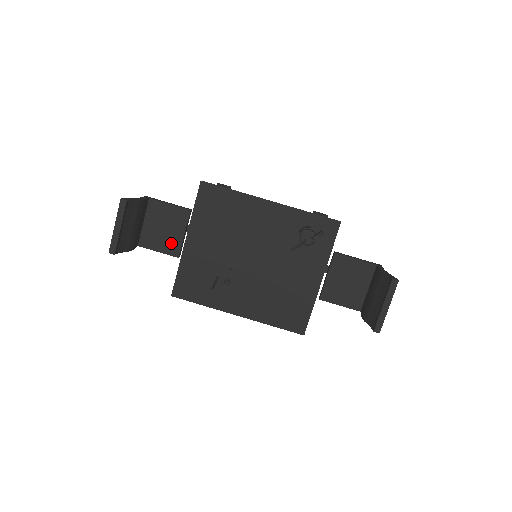
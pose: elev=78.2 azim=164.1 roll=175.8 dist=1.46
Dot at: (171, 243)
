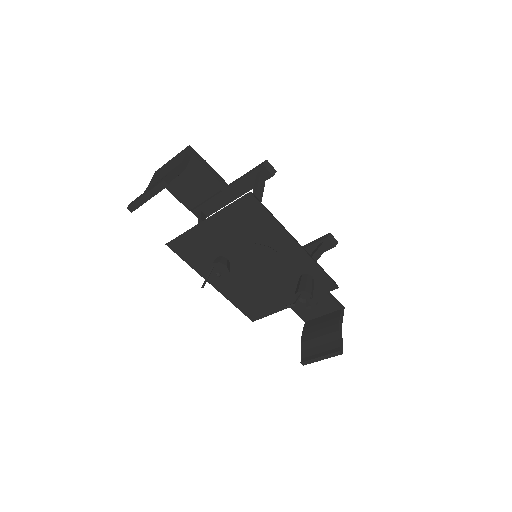
Dot at: (190, 197)
